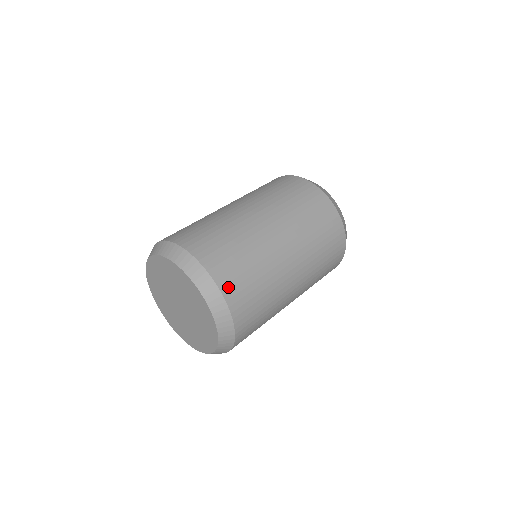
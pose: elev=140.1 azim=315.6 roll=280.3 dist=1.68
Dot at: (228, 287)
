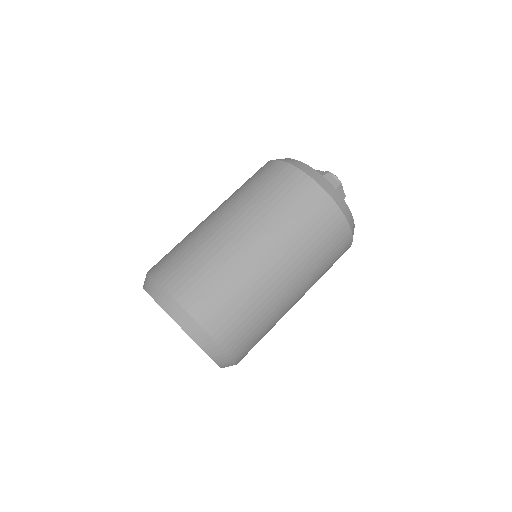
Dot at: (242, 357)
